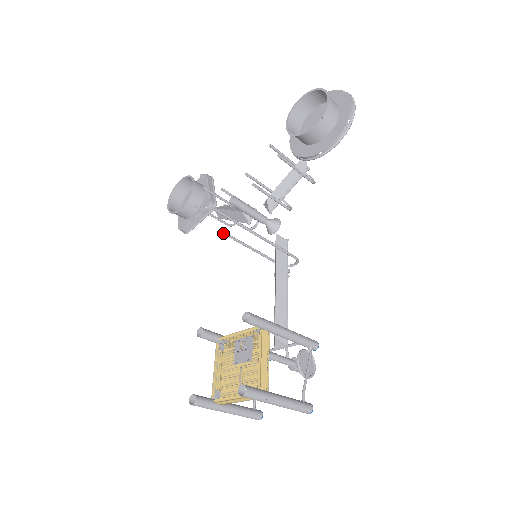
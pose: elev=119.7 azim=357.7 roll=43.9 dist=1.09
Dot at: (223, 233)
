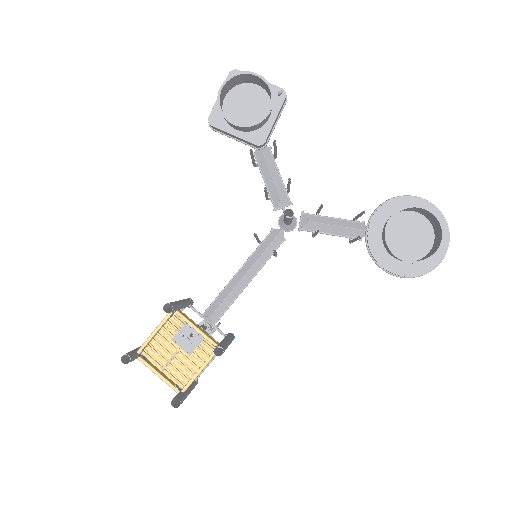
Dot at: (255, 236)
